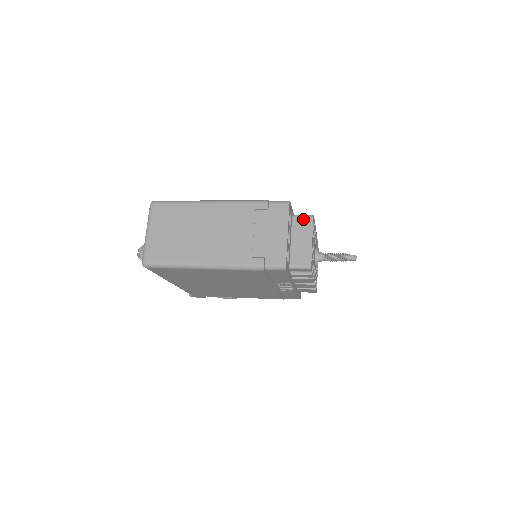
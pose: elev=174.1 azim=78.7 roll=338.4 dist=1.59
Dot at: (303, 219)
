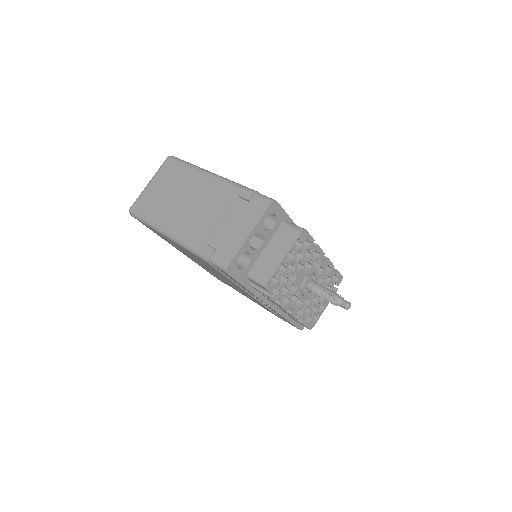
Dot at: (290, 229)
